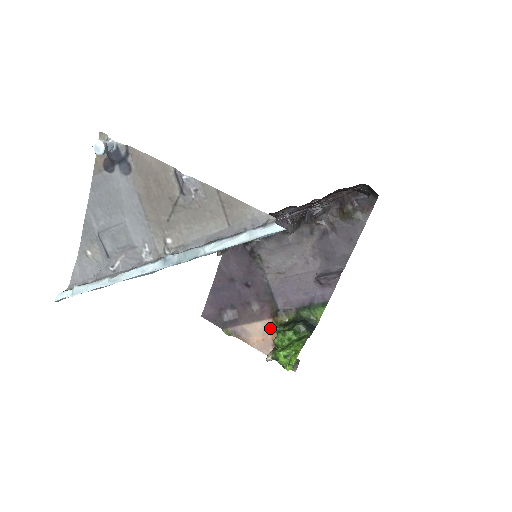
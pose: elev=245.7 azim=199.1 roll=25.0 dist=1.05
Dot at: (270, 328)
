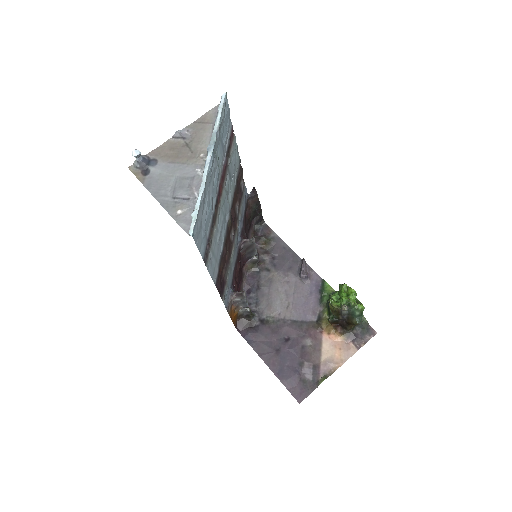
Dot at: (331, 337)
